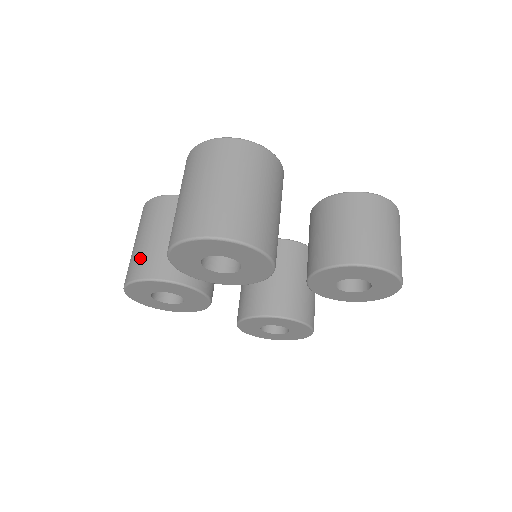
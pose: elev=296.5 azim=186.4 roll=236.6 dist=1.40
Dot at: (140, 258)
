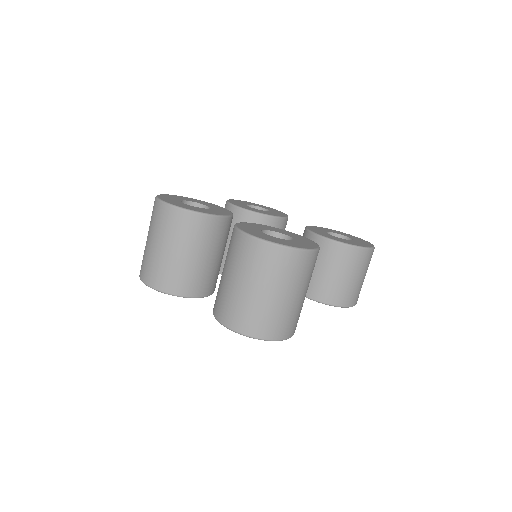
Dot at: (168, 273)
